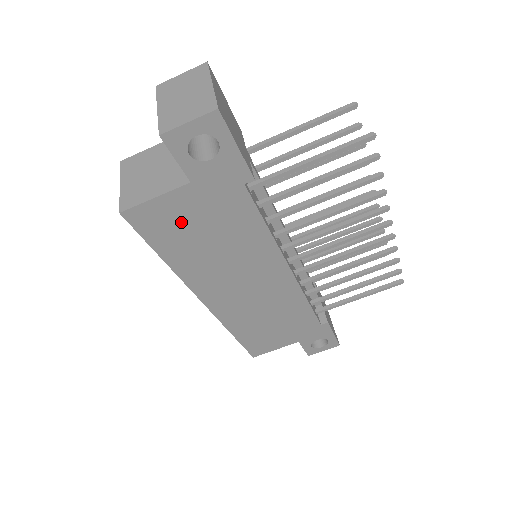
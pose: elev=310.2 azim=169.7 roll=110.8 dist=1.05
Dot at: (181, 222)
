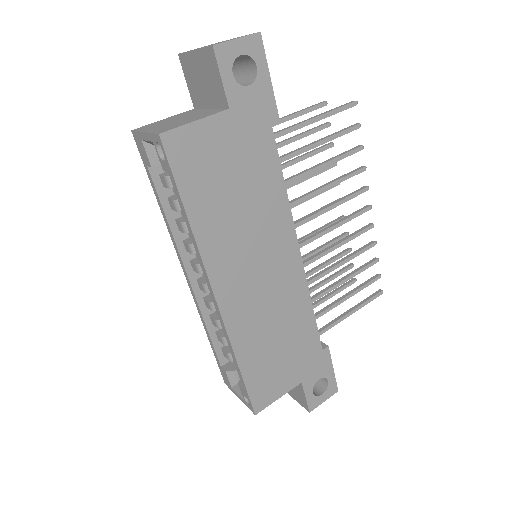
Dot at: (213, 161)
